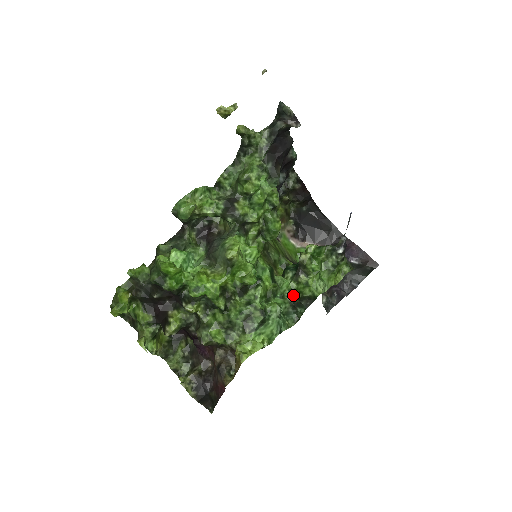
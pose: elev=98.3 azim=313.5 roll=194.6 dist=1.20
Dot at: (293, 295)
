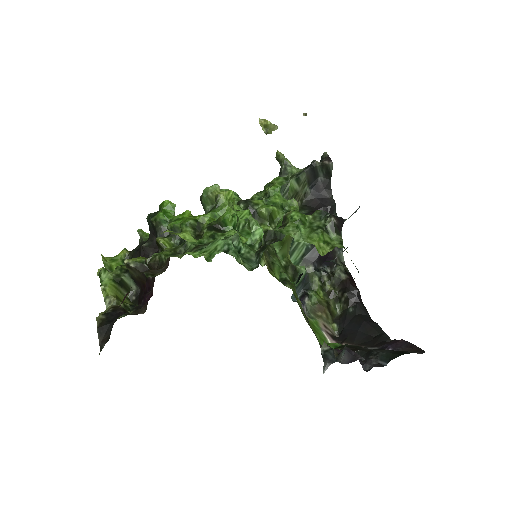
Dot at: occluded
